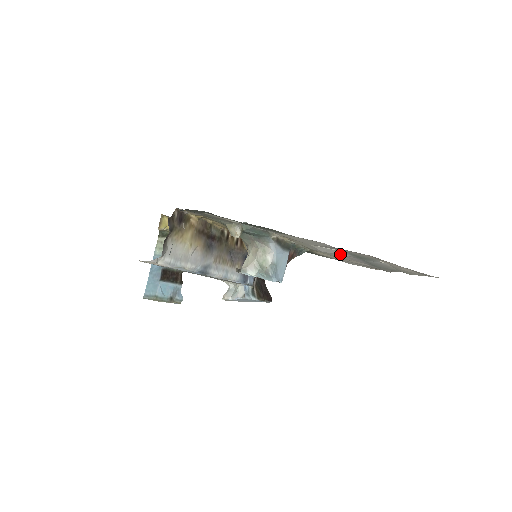
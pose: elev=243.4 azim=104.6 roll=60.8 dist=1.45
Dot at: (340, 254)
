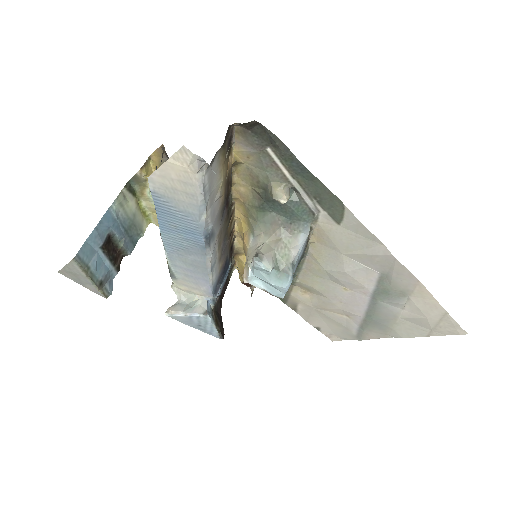
Dot at: (360, 282)
